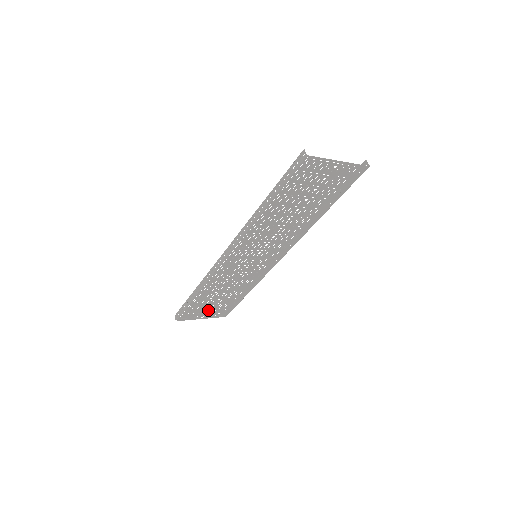
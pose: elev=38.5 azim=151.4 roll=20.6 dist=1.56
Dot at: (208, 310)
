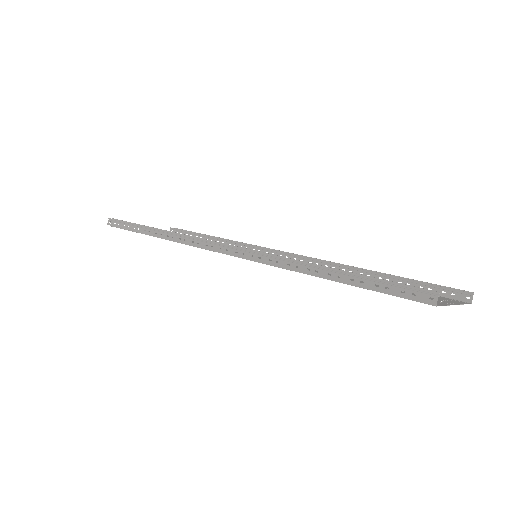
Dot at: occluded
